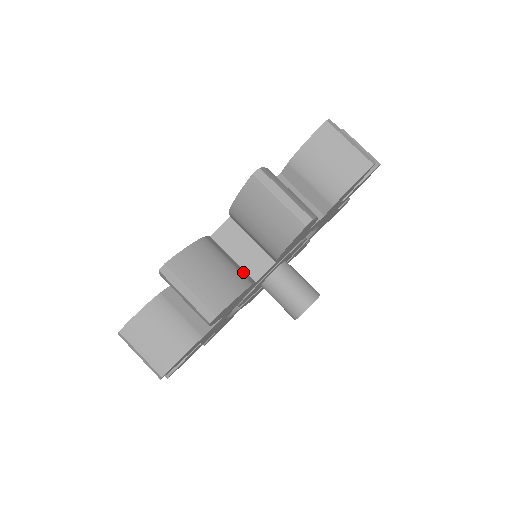
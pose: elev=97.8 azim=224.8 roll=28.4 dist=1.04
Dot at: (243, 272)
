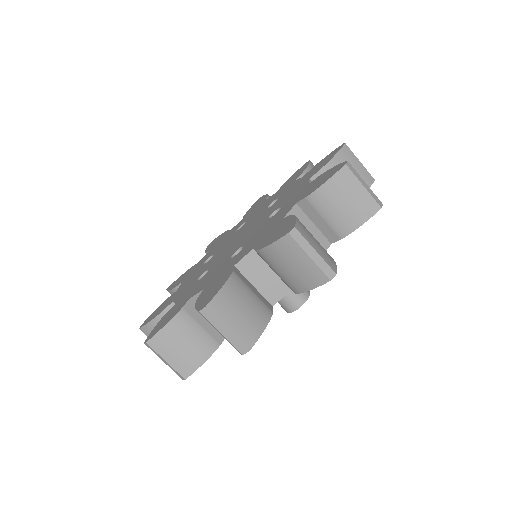
Dot at: occluded
